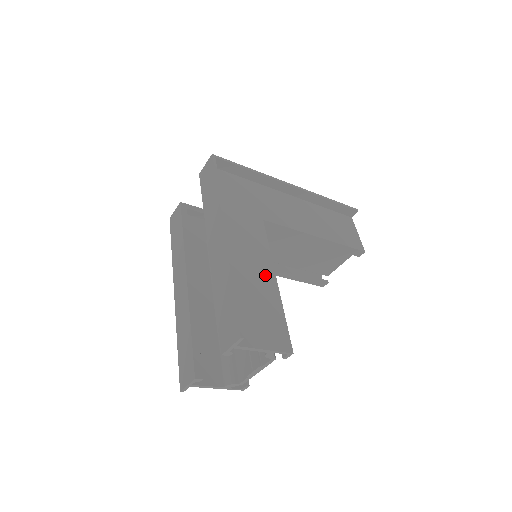
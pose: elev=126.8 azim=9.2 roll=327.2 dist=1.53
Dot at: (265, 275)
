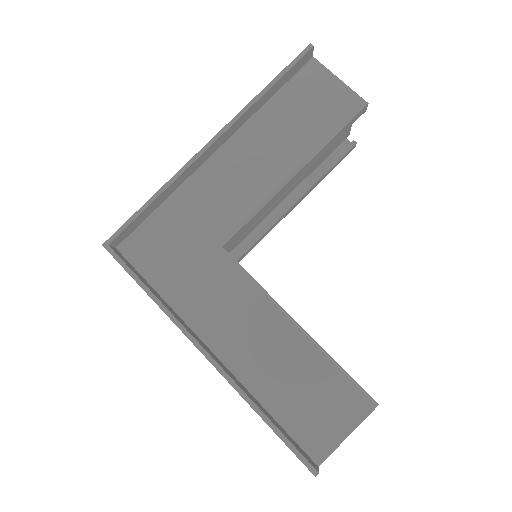
Dot at: (282, 334)
